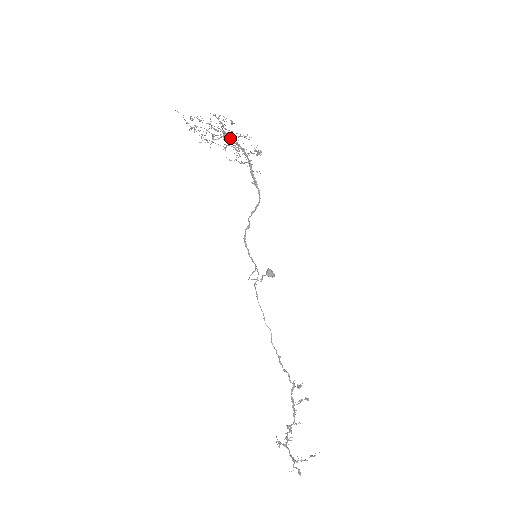
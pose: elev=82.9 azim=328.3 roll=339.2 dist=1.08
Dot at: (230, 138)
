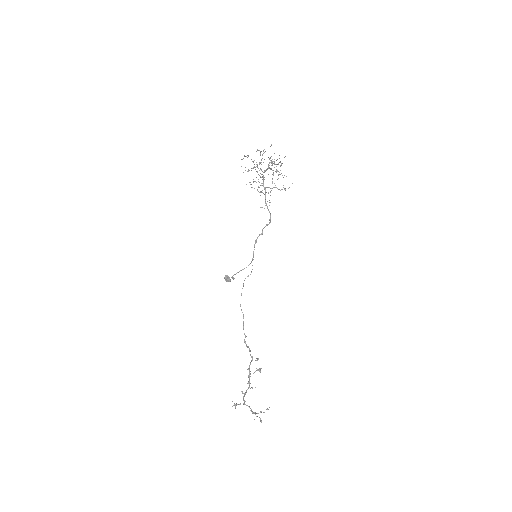
Dot at: occluded
